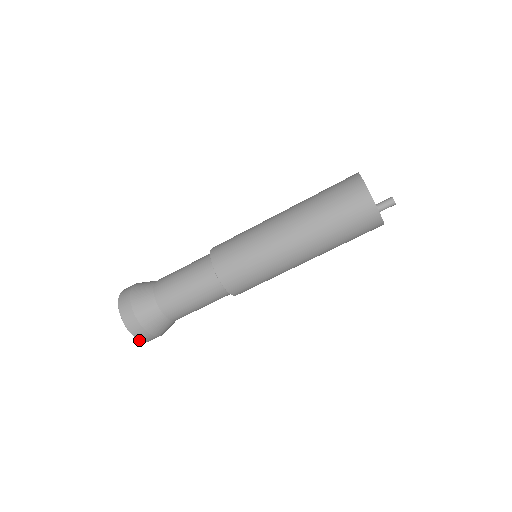
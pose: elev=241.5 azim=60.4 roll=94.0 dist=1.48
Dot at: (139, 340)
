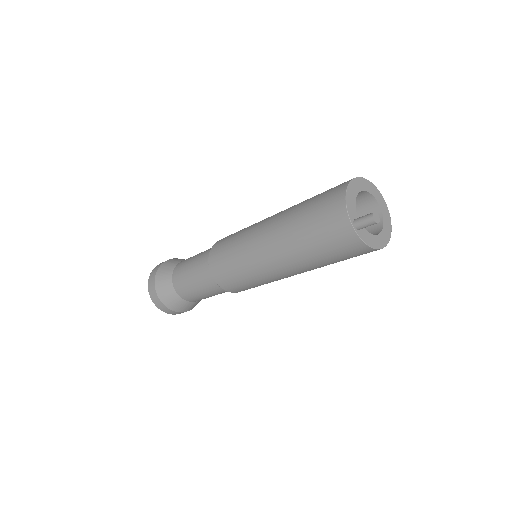
Dot at: occluded
